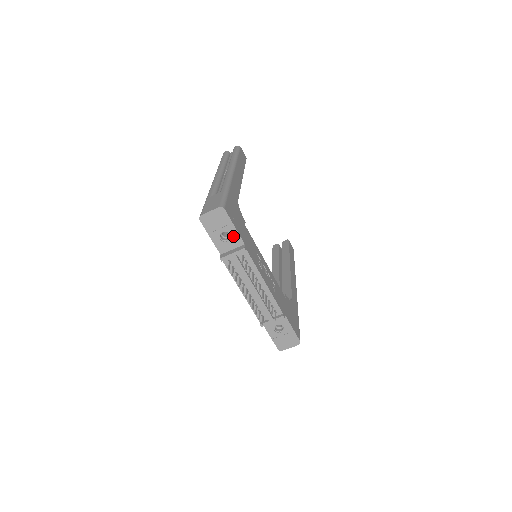
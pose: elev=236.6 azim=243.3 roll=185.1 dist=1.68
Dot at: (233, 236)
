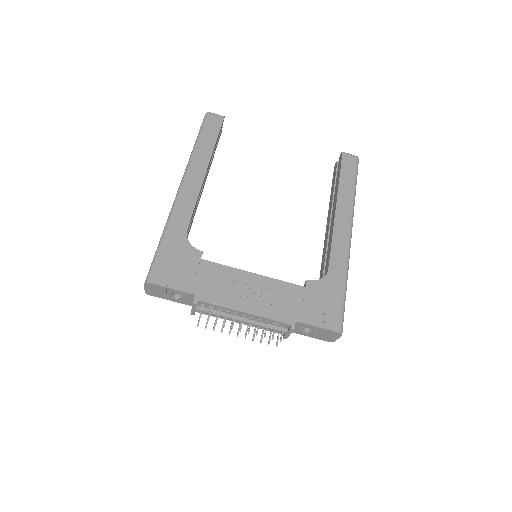
Dot at: (181, 294)
